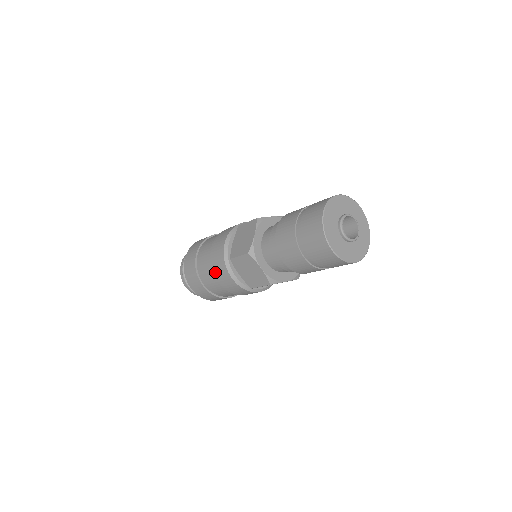
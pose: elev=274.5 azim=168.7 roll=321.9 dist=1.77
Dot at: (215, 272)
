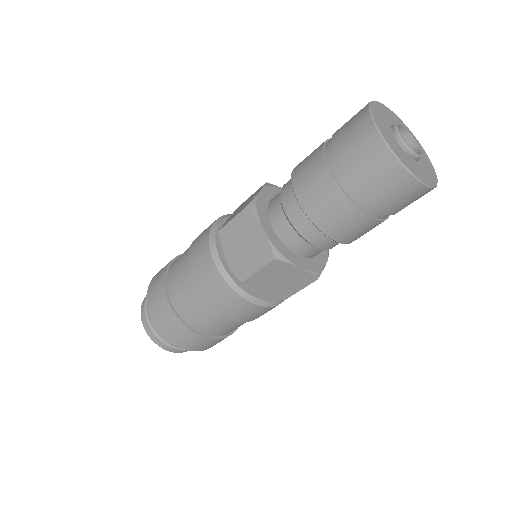
Dot at: (191, 265)
